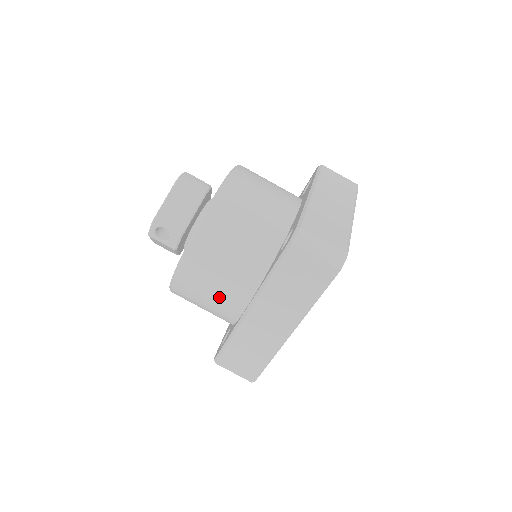
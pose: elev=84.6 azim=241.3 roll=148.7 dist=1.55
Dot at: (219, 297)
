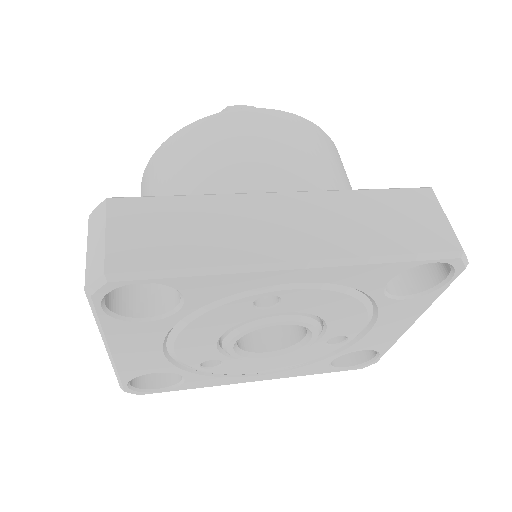
Dot at: (255, 160)
